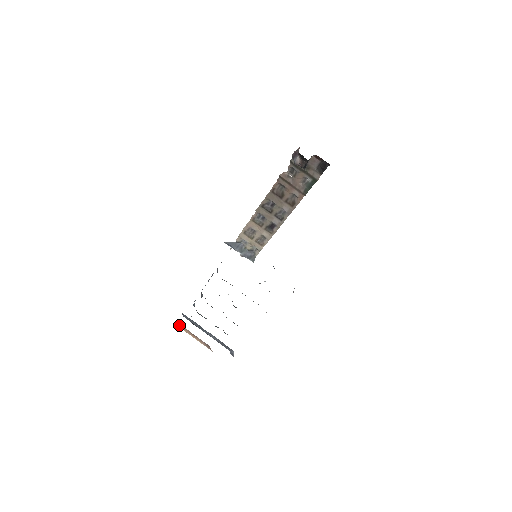
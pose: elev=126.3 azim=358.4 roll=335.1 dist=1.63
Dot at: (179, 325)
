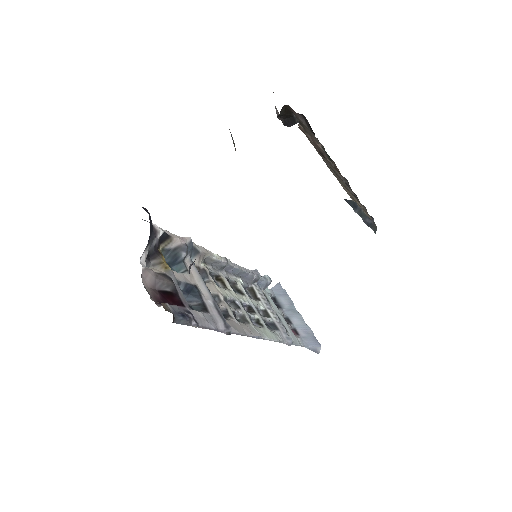
Dot at: occluded
